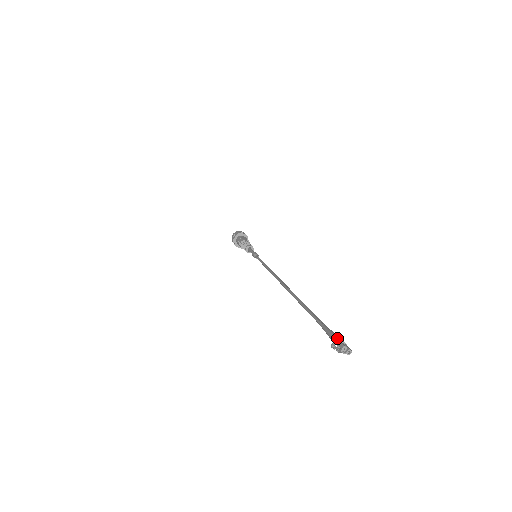
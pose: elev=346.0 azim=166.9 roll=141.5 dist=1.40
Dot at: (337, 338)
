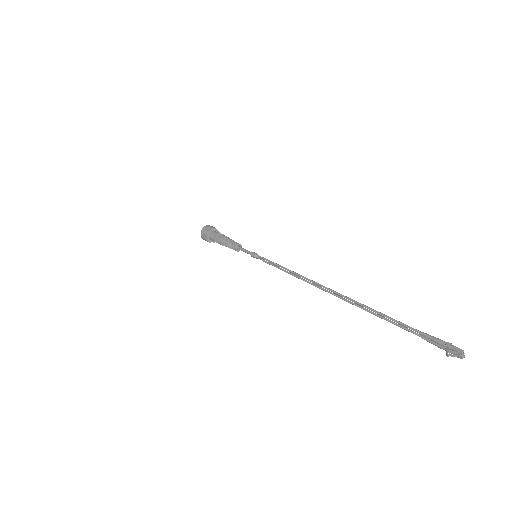
Dot at: (451, 344)
